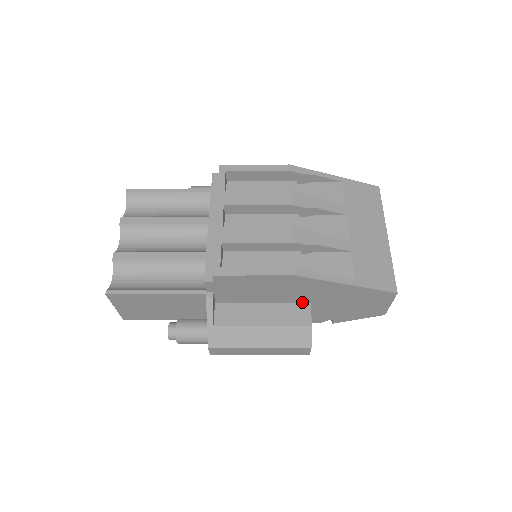
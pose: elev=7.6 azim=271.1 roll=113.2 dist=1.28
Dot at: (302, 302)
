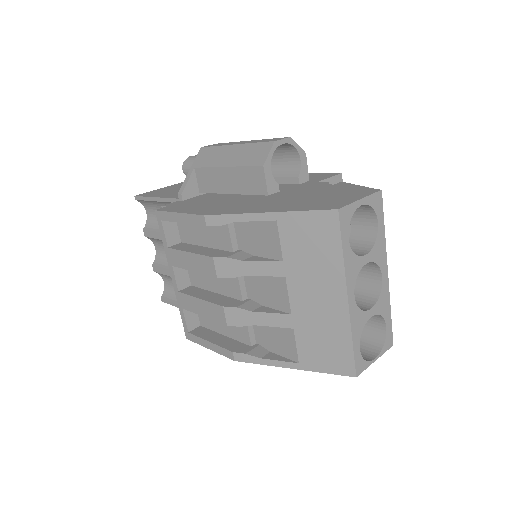
Dot at: occluded
